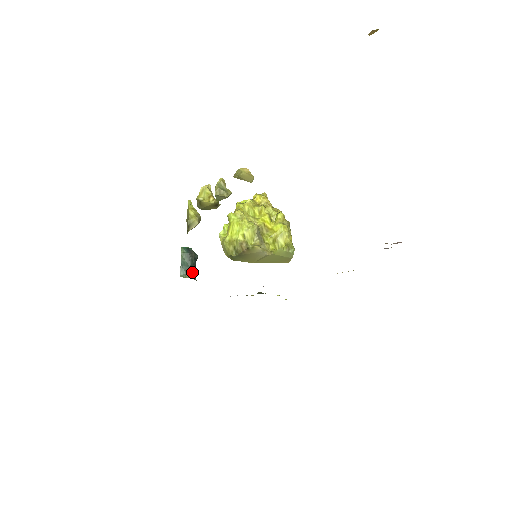
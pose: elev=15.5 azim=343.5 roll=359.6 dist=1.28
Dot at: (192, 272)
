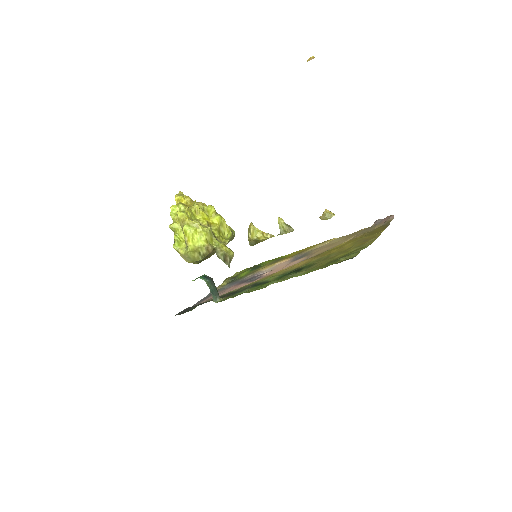
Dot at: (218, 294)
